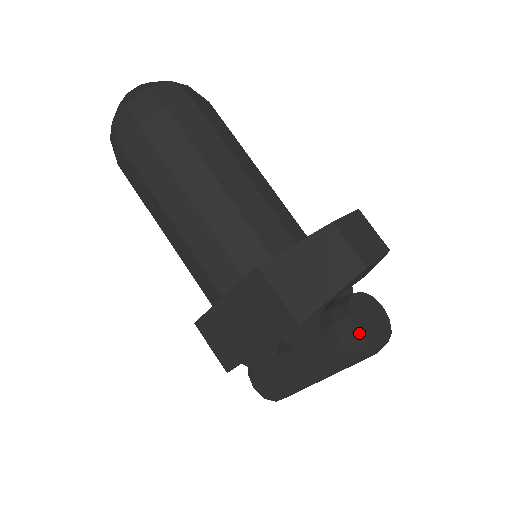
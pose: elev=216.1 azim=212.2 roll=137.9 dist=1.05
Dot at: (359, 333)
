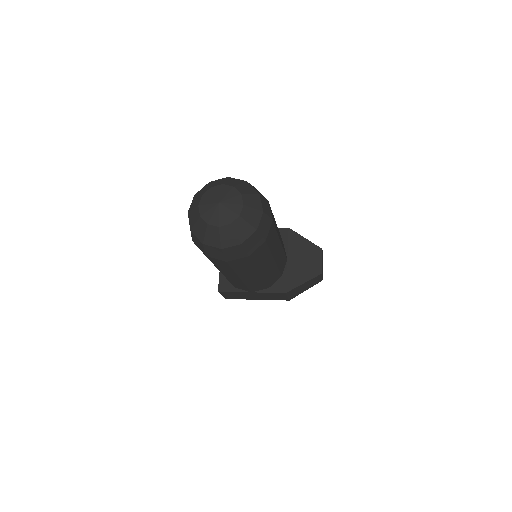
Dot at: occluded
